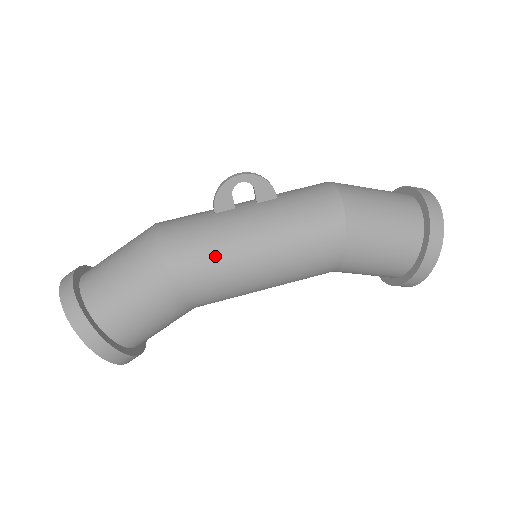
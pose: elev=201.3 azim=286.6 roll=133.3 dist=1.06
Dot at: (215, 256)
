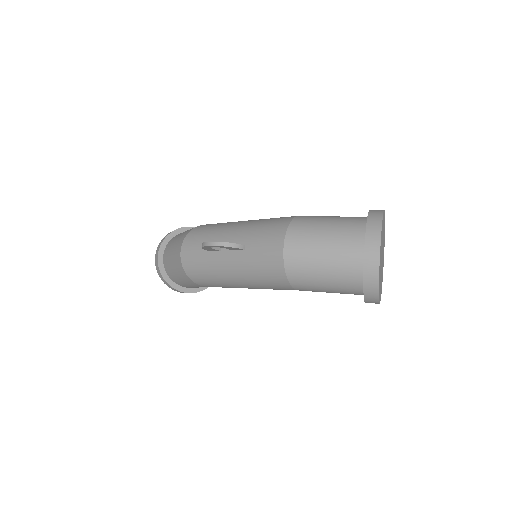
Dot at: (215, 282)
